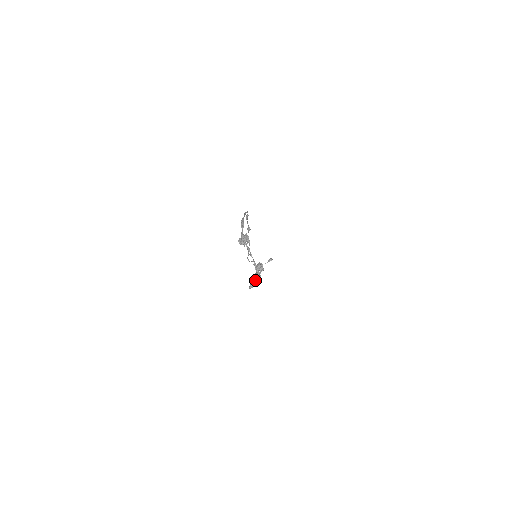
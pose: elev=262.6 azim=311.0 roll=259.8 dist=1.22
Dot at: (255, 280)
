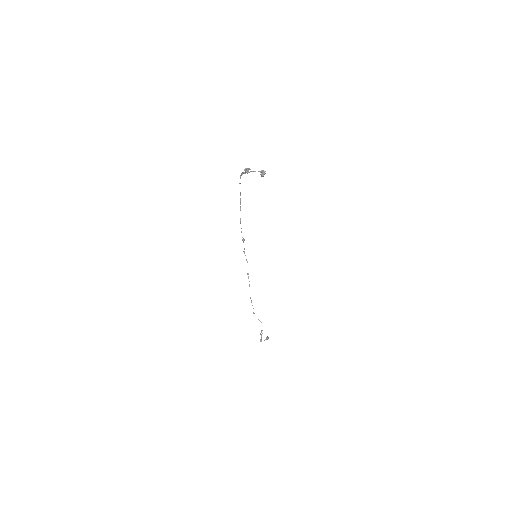
Dot at: (263, 172)
